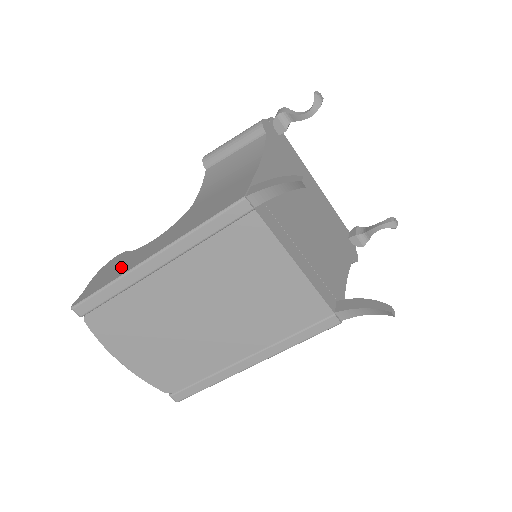
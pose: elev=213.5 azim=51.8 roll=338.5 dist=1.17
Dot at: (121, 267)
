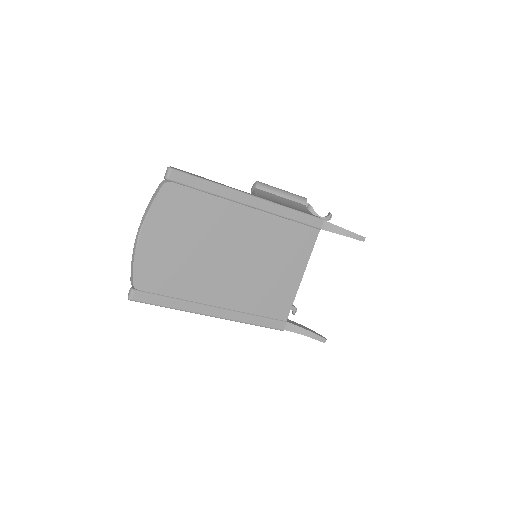
Dot at: (216, 182)
